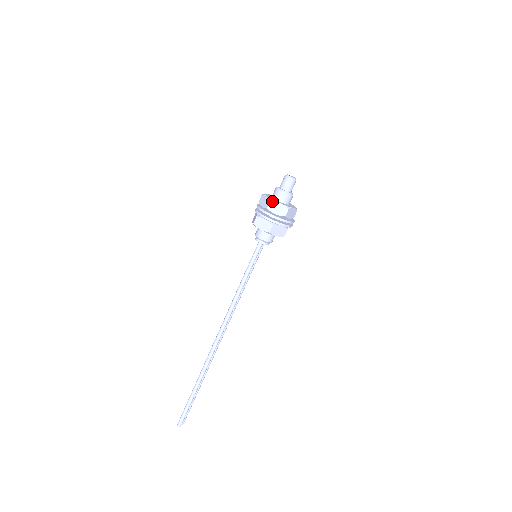
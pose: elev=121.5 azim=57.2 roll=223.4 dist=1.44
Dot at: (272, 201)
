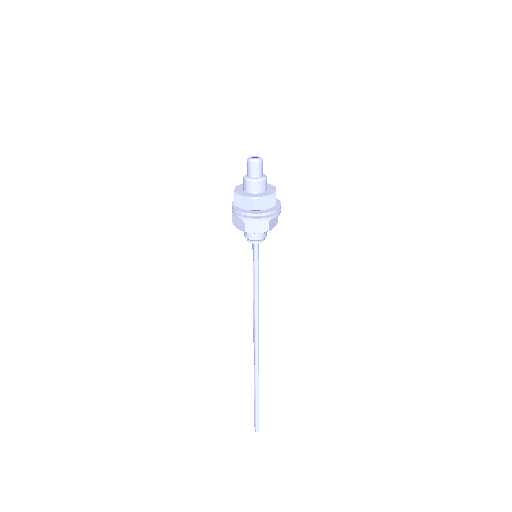
Dot at: (256, 199)
